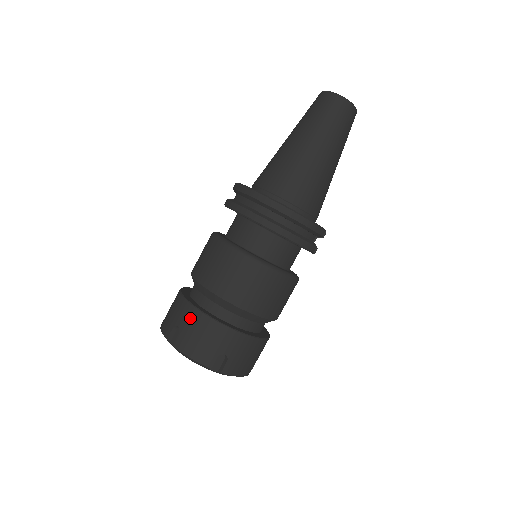
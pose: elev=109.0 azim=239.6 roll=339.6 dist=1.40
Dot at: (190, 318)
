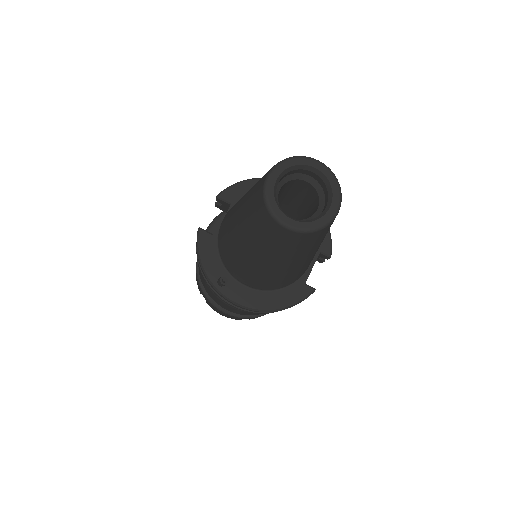
Dot at: (208, 302)
